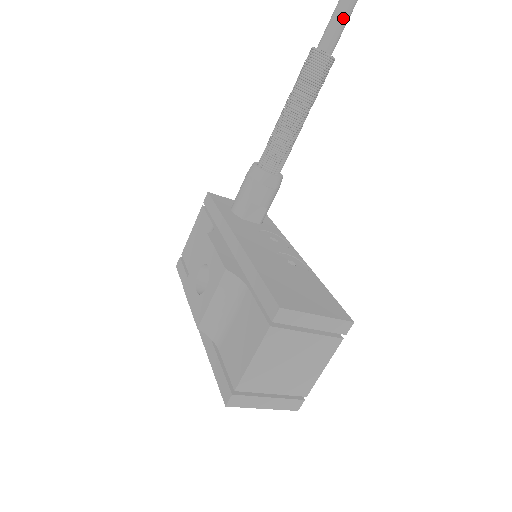
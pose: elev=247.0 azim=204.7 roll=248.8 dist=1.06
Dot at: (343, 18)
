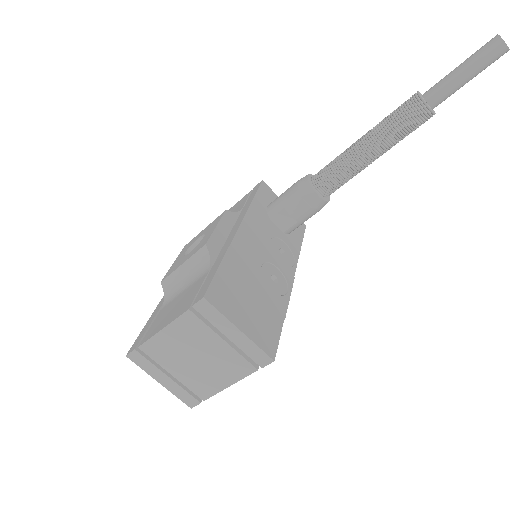
Dot at: (463, 76)
